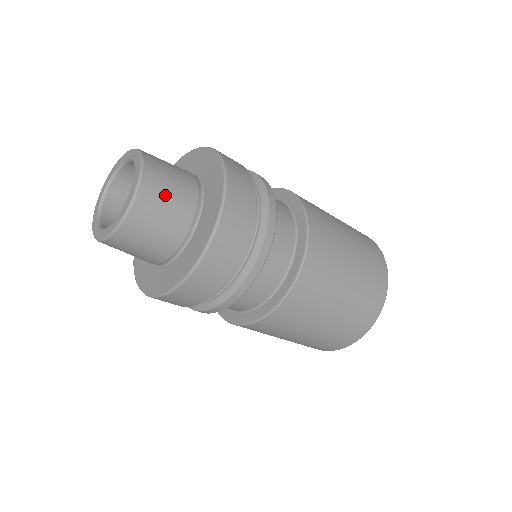
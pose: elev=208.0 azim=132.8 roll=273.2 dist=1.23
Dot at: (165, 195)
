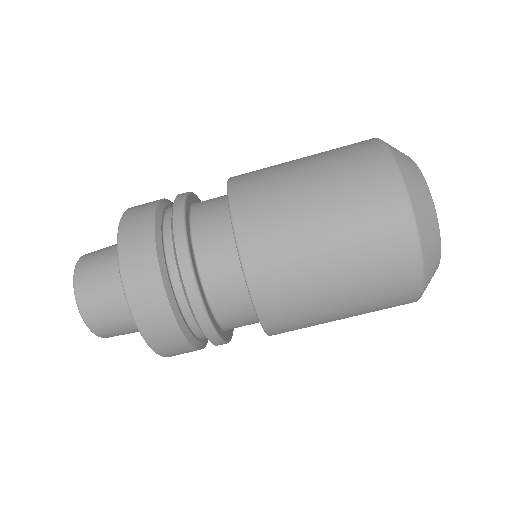
Dot at: (97, 284)
